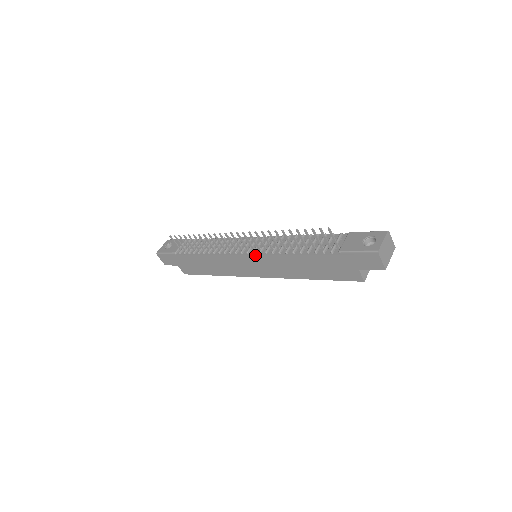
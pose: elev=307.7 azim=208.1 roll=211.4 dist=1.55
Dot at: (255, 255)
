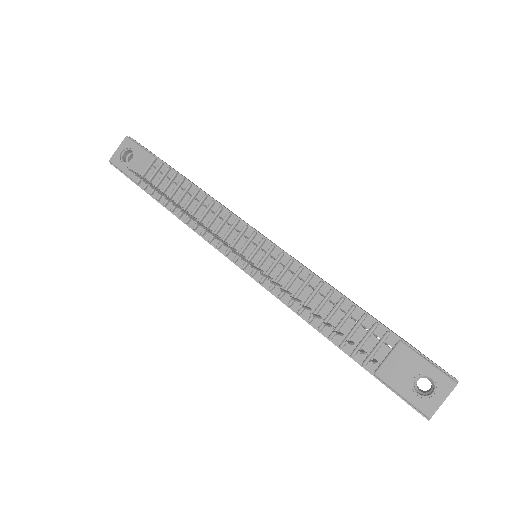
Dot at: (254, 279)
